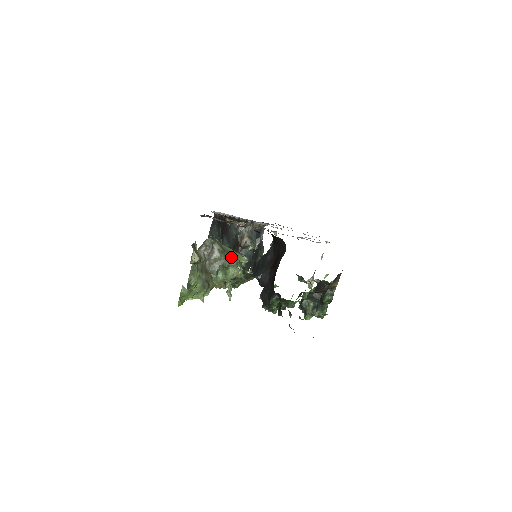
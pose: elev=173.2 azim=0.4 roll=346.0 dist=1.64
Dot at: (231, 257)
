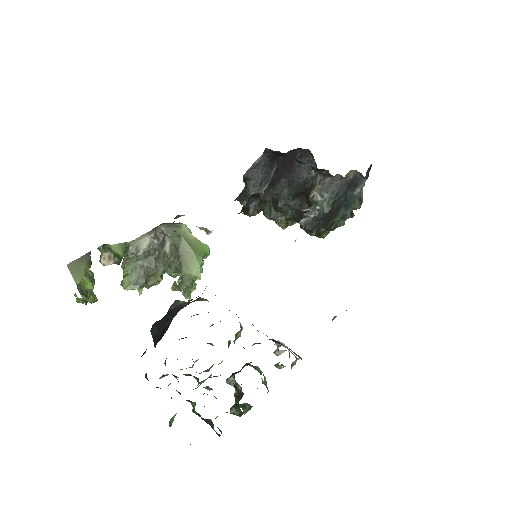
Dot at: (181, 264)
